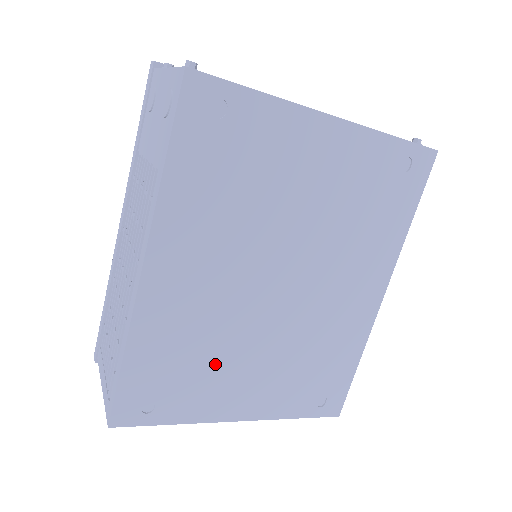
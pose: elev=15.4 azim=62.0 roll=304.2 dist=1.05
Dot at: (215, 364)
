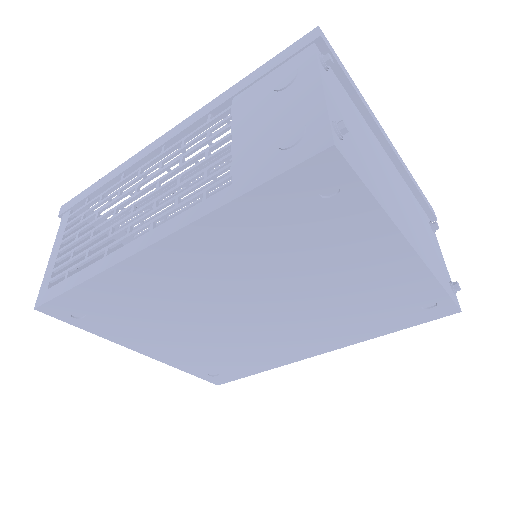
Dot at: (155, 321)
